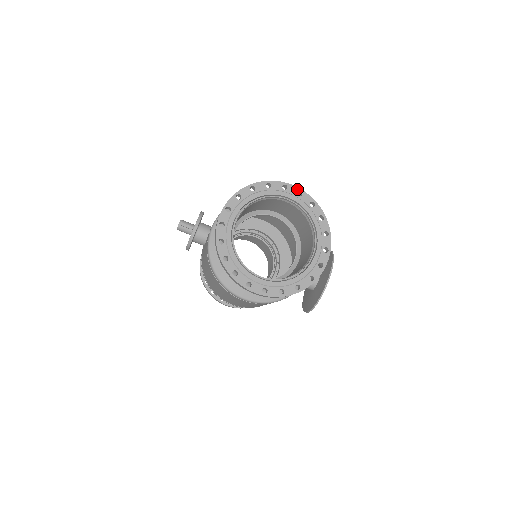
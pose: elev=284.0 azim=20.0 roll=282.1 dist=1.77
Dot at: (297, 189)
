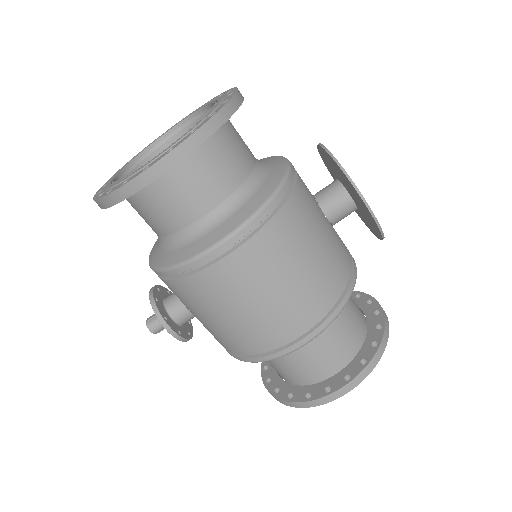
Dot at: occluded
